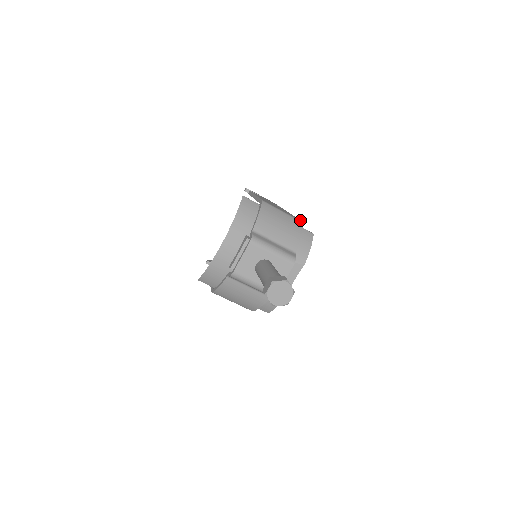
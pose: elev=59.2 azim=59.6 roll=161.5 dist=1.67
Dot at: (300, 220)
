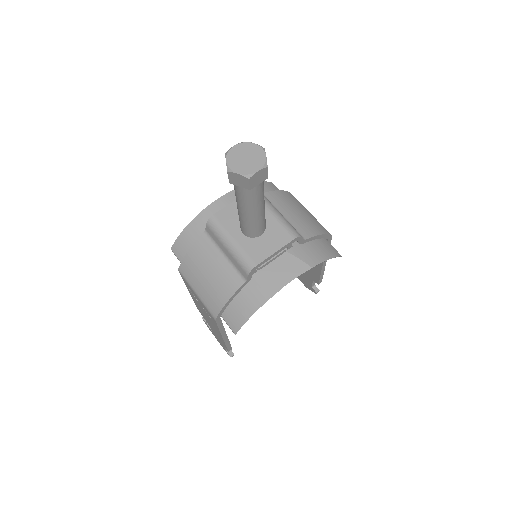
Dot at: (330, 240)
